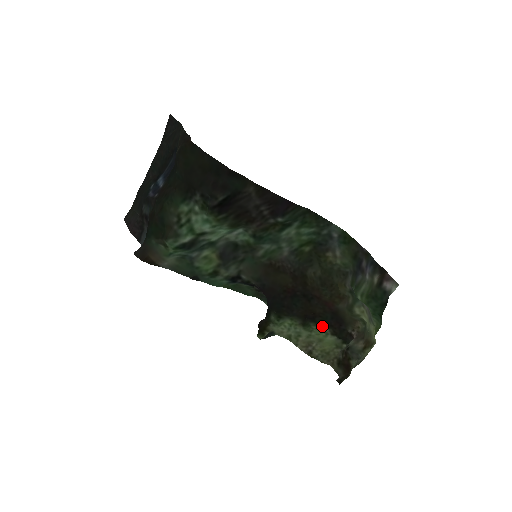
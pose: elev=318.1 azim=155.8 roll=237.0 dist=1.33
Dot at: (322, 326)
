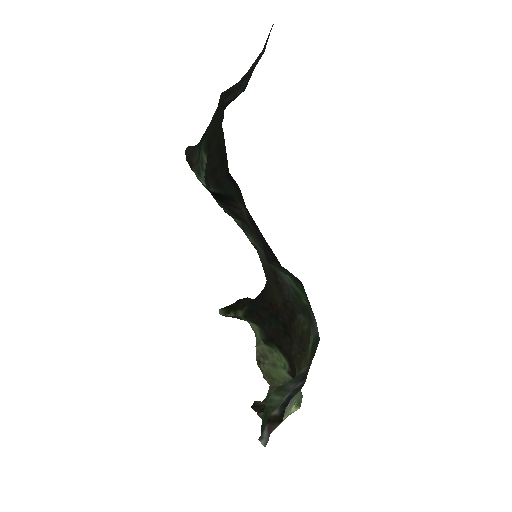
Dot at: (285, 359)
